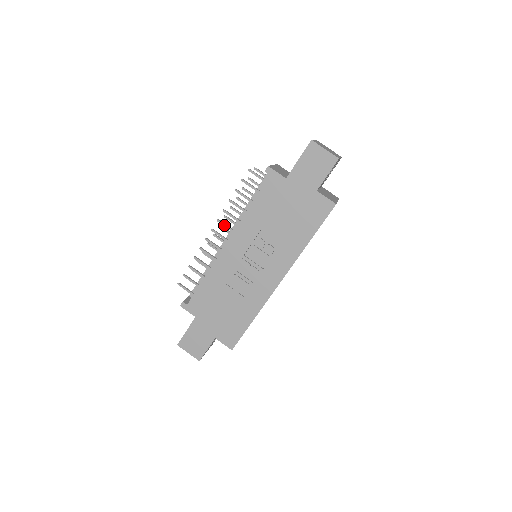
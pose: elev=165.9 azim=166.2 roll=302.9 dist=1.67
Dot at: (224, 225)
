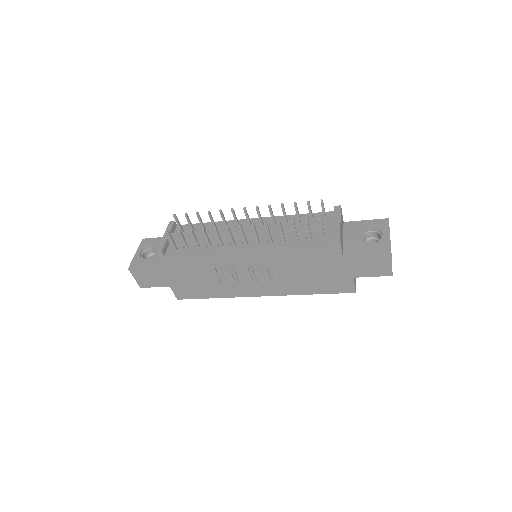
Dot at: (255, 232)
